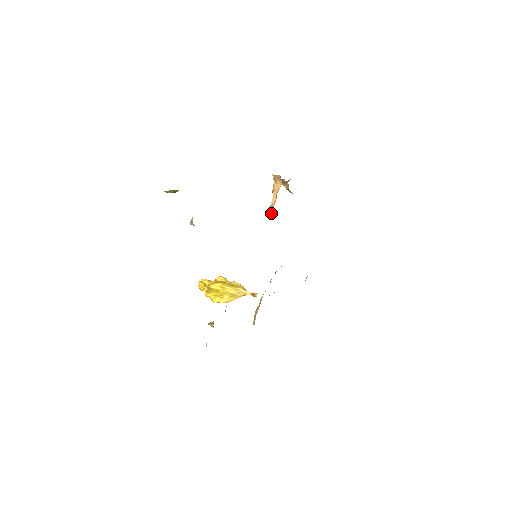
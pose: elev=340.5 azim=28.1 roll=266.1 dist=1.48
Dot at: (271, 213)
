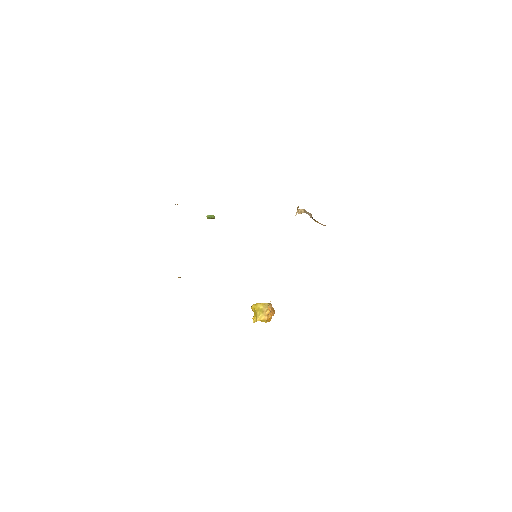
Dot at: occluded
